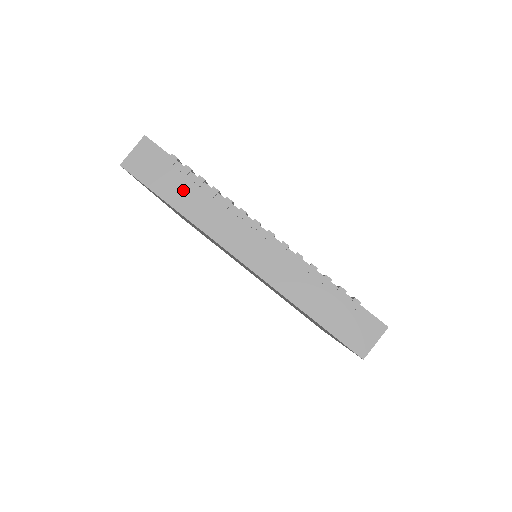
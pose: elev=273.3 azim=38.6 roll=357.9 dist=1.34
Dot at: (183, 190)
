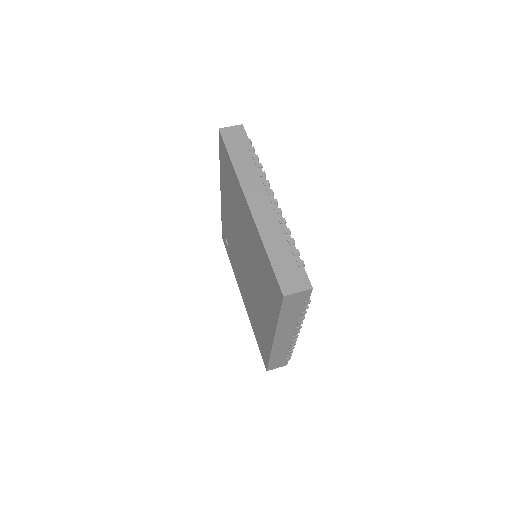
Dot at: (243, 156)
